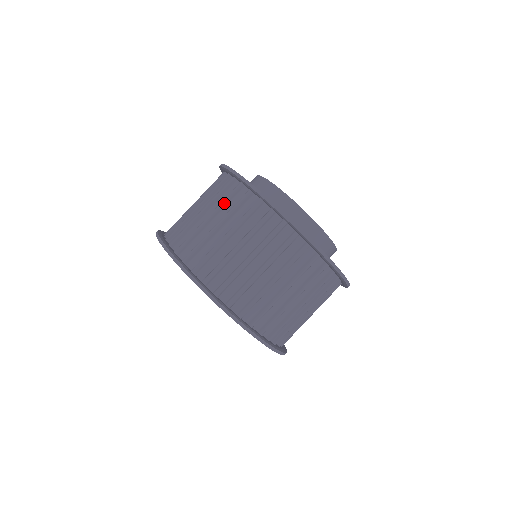
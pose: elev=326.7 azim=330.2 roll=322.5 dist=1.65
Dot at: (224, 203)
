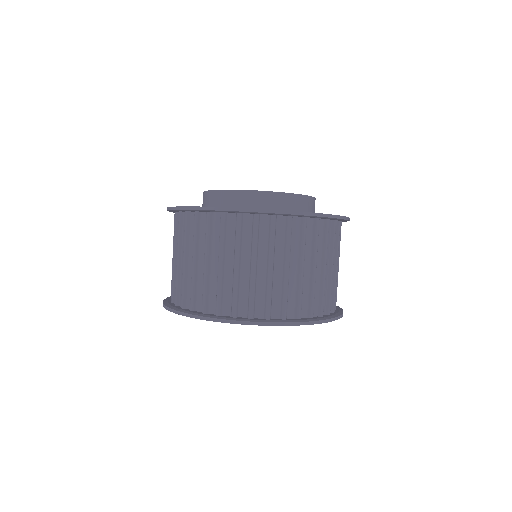
Dot at: (257, 243)
